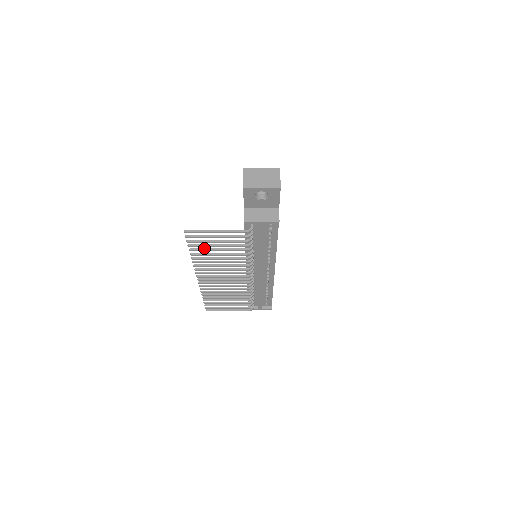
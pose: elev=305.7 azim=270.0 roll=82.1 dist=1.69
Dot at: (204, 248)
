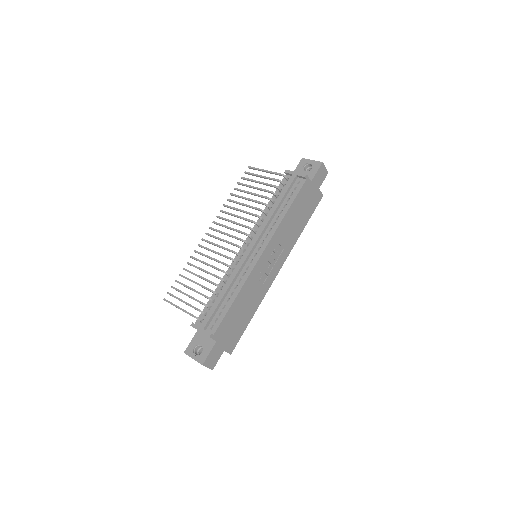
Dot at: (243, 191)
